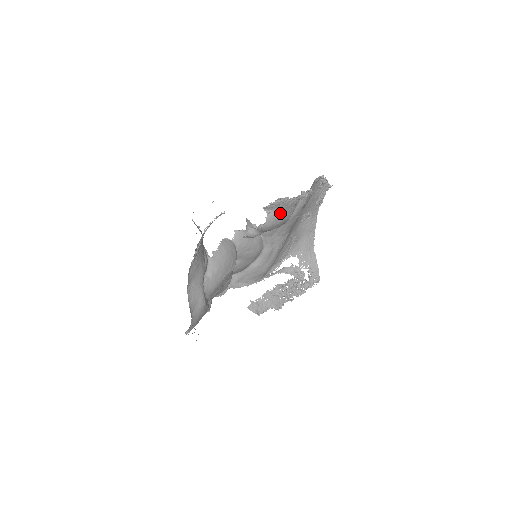
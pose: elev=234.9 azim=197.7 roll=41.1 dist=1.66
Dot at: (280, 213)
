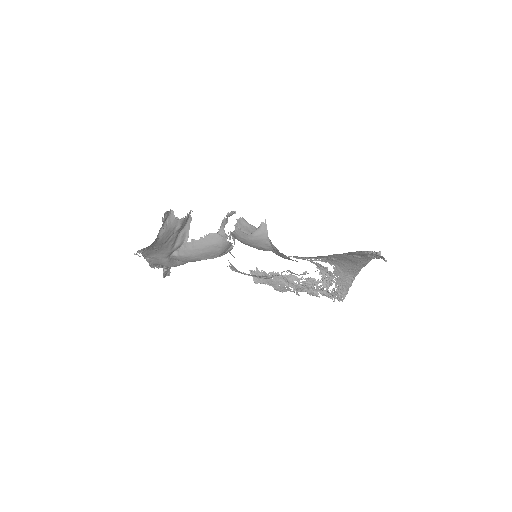
Dot at: occluded
